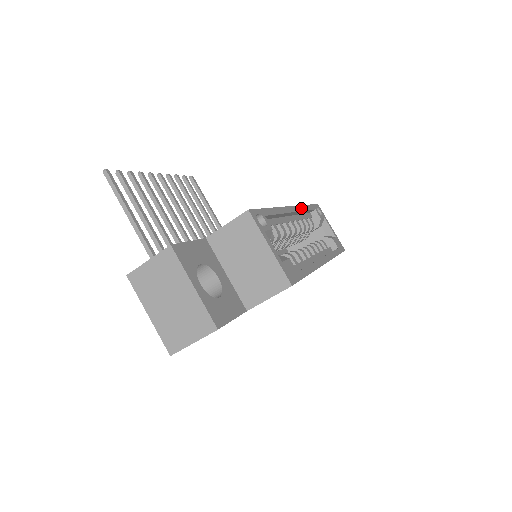
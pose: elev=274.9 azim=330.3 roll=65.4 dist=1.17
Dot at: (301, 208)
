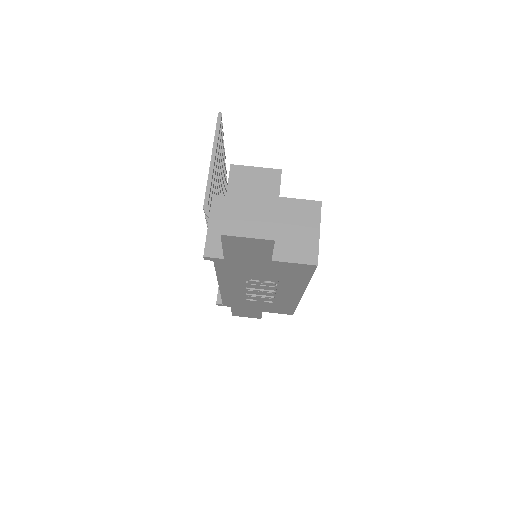
Dot at: occluded
